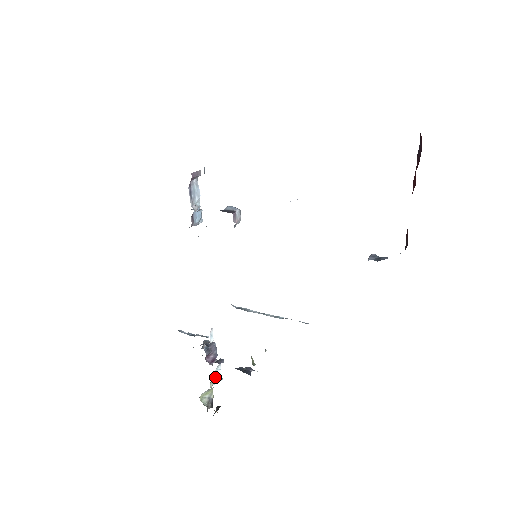
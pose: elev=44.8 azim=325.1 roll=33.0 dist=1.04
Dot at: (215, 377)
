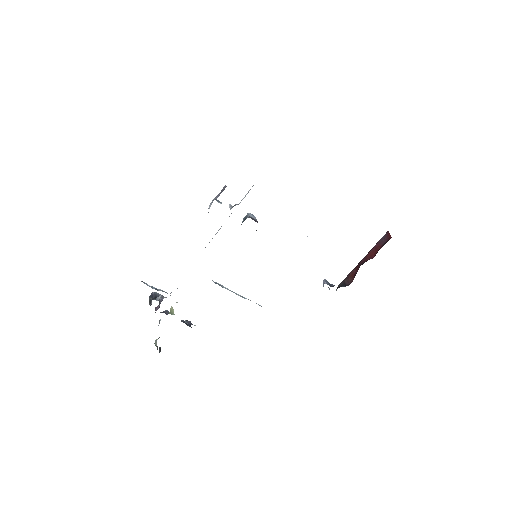
Dot at: occluded
